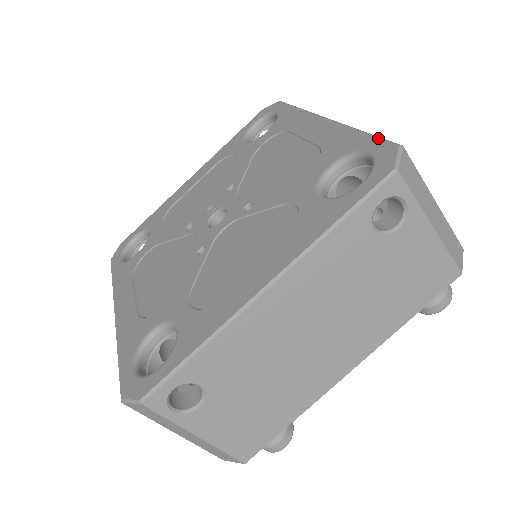
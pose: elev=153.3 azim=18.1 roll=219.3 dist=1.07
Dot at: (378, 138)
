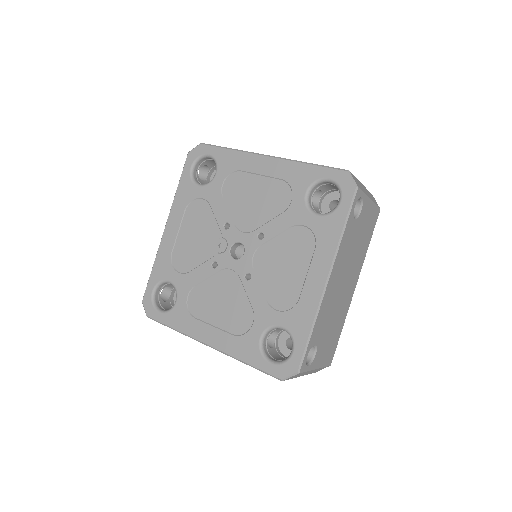
Dot at: (328, 168)
